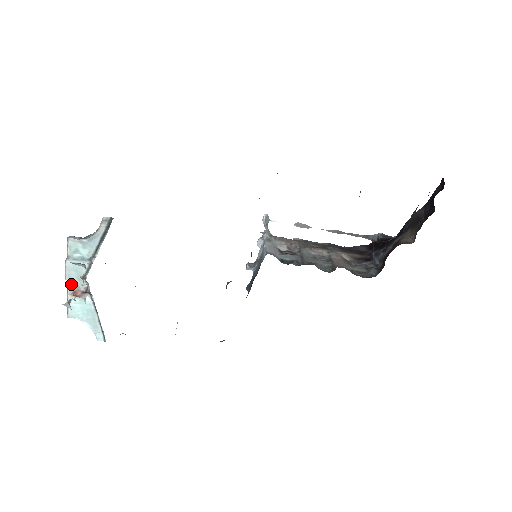
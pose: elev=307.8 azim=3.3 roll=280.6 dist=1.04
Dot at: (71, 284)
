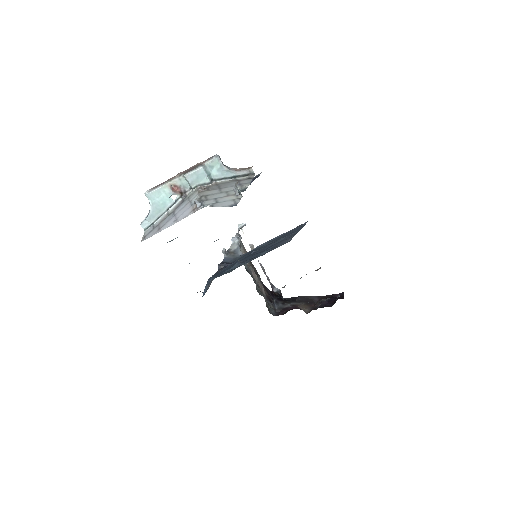
Dot at: (180, 179)
